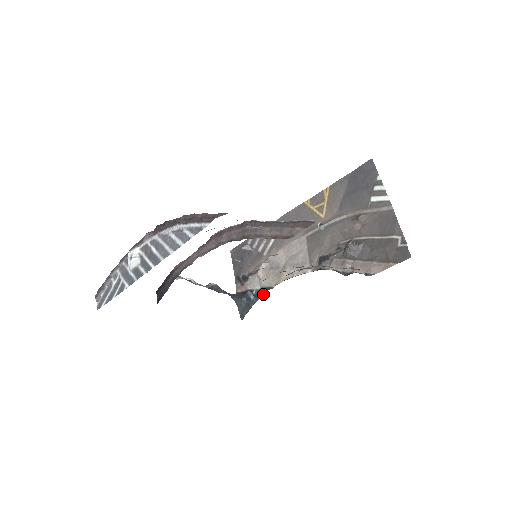
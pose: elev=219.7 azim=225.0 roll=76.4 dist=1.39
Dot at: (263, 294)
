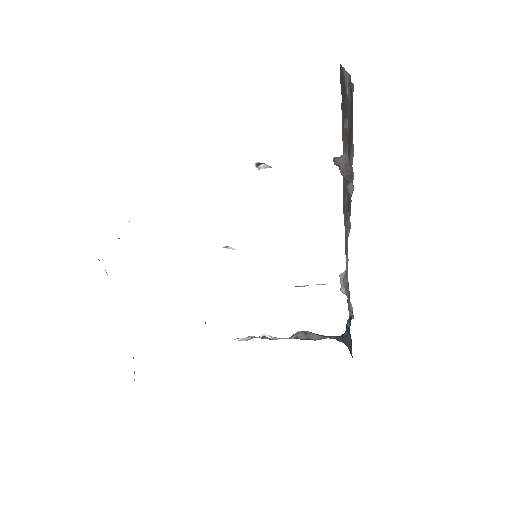
Dot at: occluded
